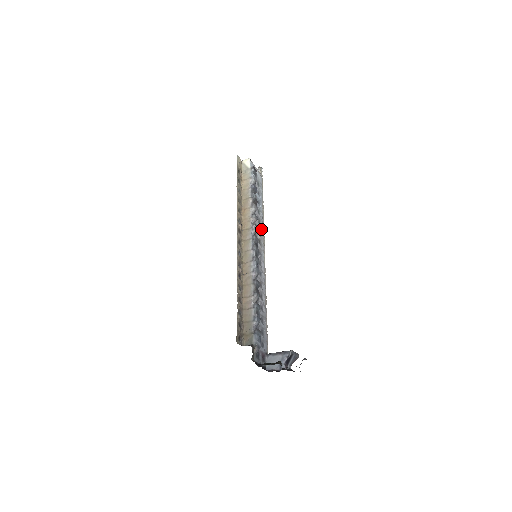
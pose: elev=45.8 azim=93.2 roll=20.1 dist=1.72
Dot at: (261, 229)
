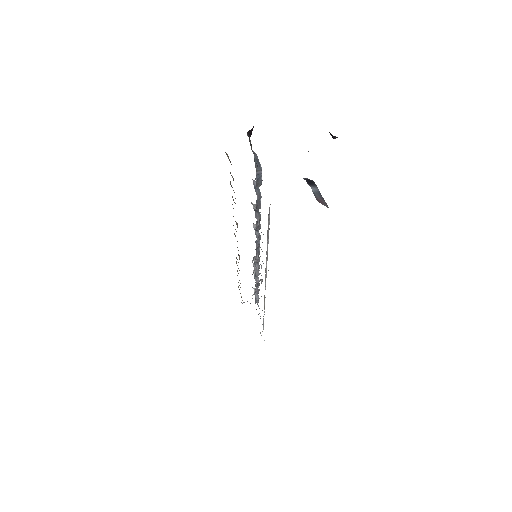
Dot at: occluded
